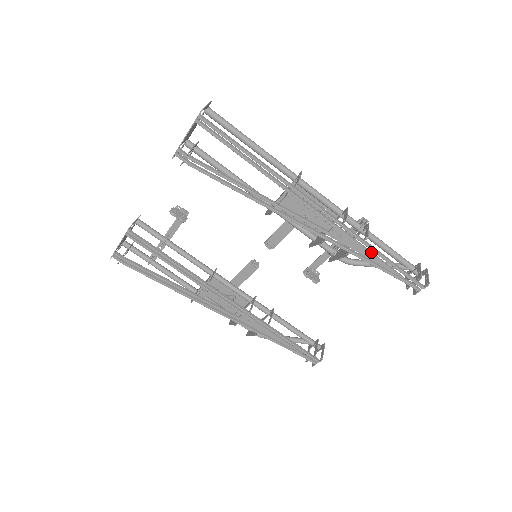
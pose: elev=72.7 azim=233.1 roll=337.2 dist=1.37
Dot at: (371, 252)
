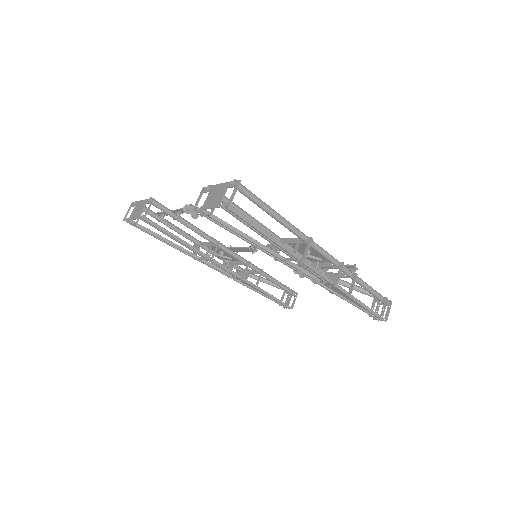
Dot at: occluded
